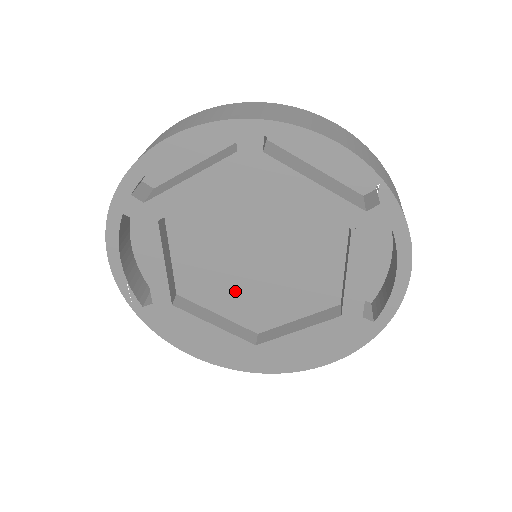
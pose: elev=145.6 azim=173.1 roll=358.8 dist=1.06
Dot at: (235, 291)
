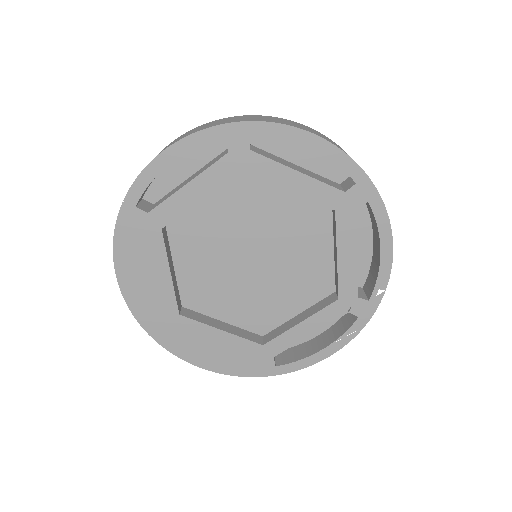
Dot at: (208, 263)
